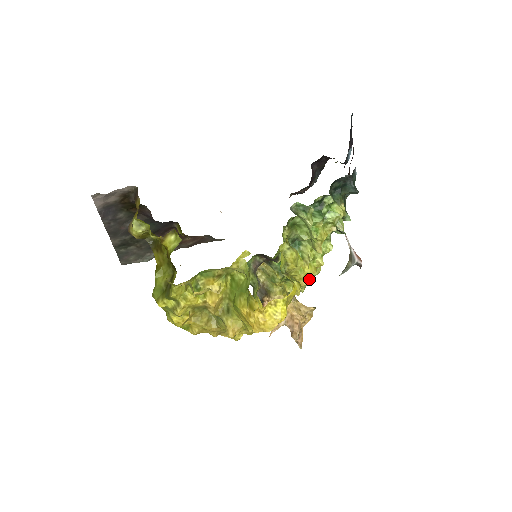
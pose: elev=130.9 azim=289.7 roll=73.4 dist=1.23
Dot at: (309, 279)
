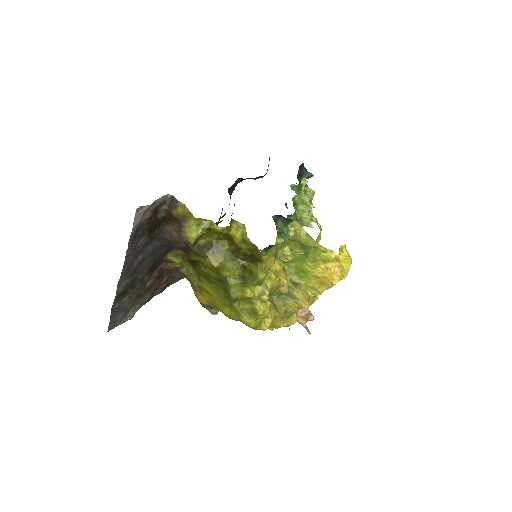
Dot at: occluded
